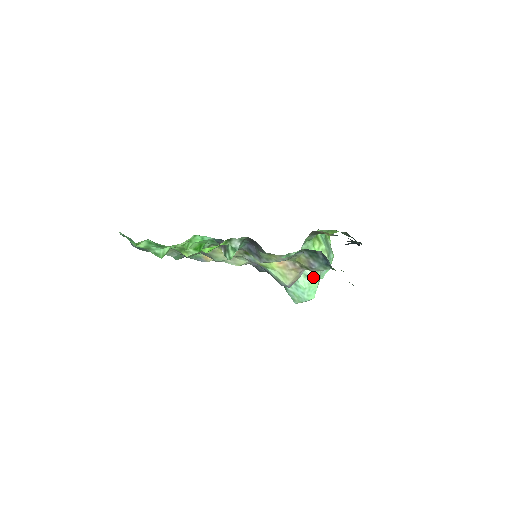
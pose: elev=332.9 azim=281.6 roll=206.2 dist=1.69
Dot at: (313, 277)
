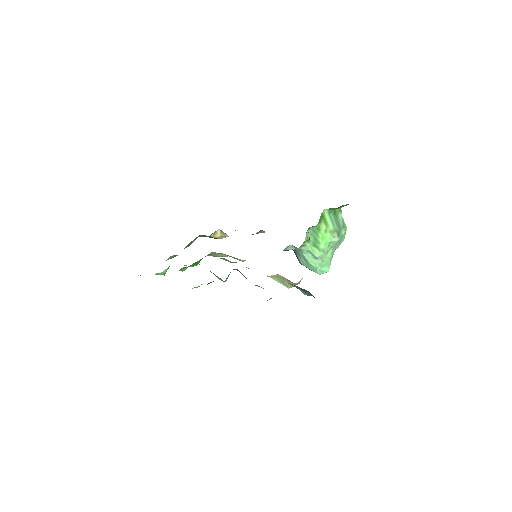
Dot at: (323, 258)
